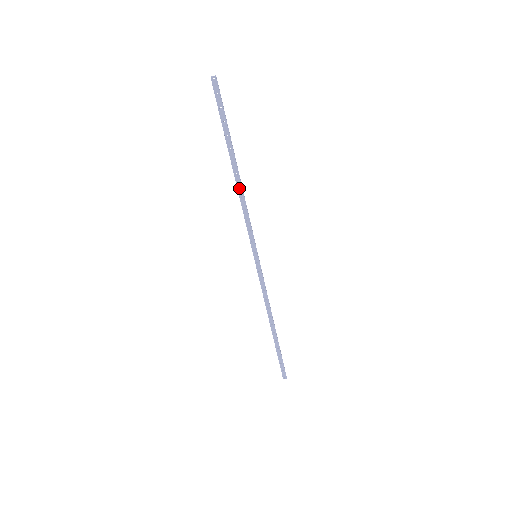
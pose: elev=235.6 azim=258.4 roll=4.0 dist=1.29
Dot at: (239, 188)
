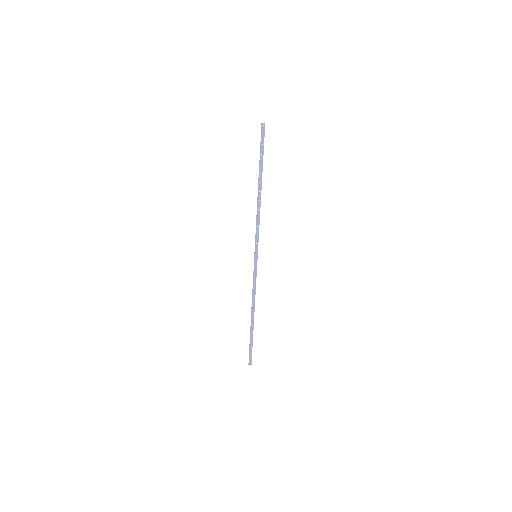
Dot at: (259, 202)
